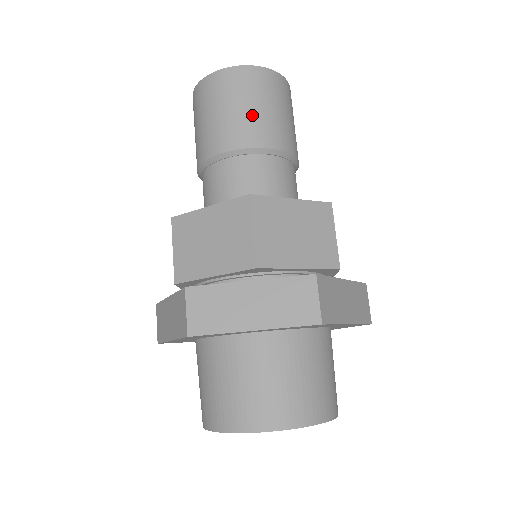
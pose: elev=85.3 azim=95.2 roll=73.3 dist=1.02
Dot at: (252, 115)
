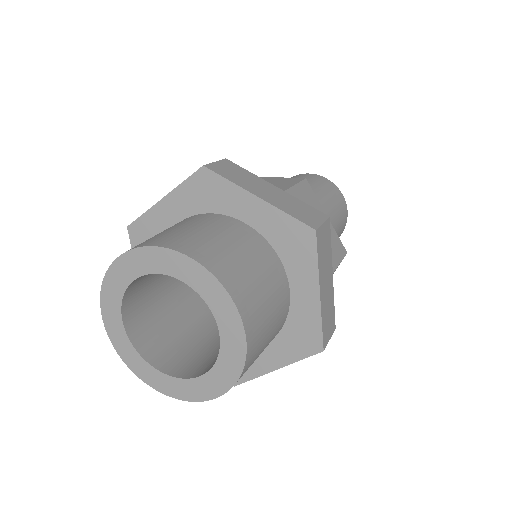
Dot at: (322, 192)
